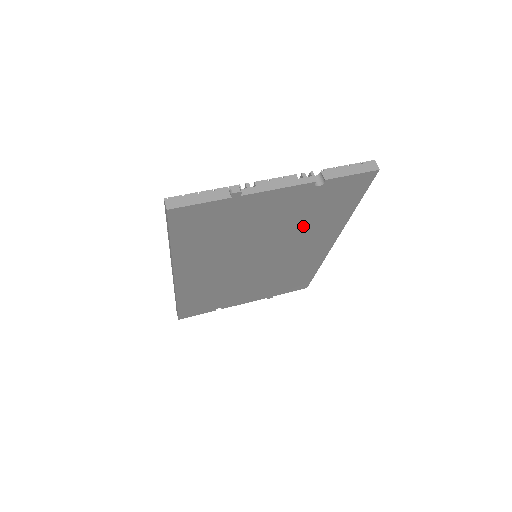
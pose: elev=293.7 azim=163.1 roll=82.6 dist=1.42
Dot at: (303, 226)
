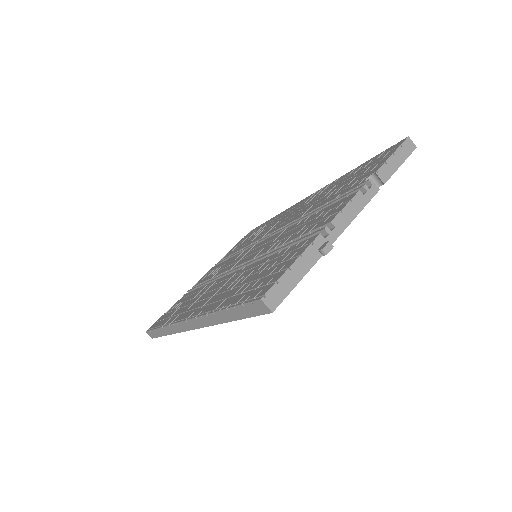
Dot at: occluded
